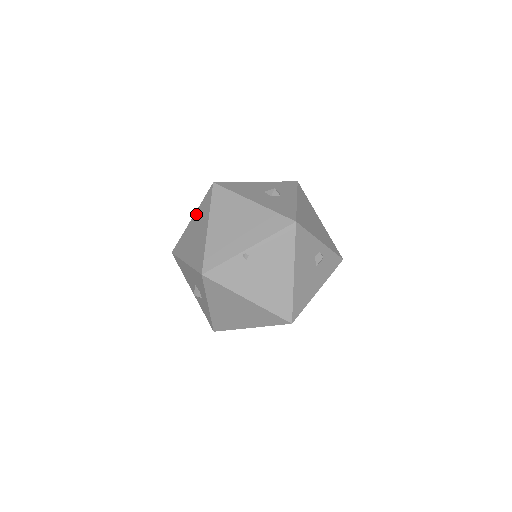
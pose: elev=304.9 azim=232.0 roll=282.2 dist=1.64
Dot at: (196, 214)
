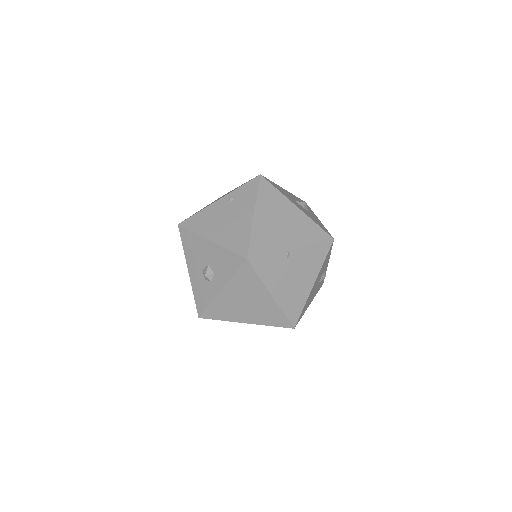
Dot at: (231, 197)
